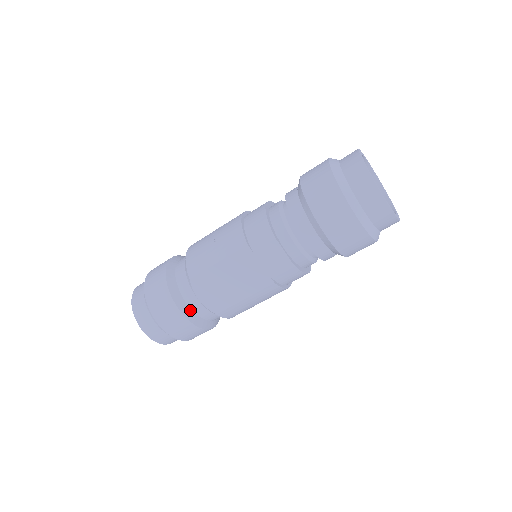
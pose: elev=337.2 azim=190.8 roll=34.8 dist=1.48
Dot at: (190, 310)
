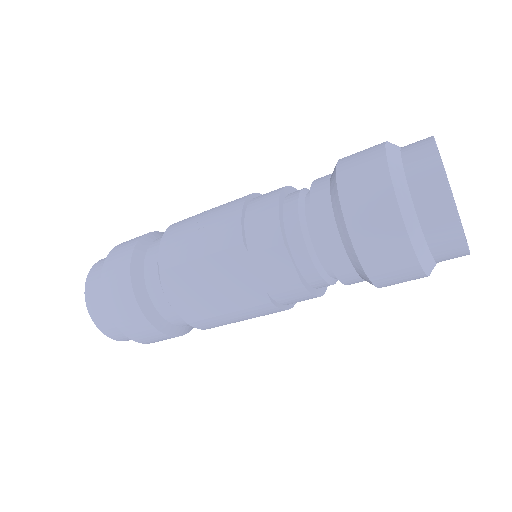
Dot at: (155, 310)
